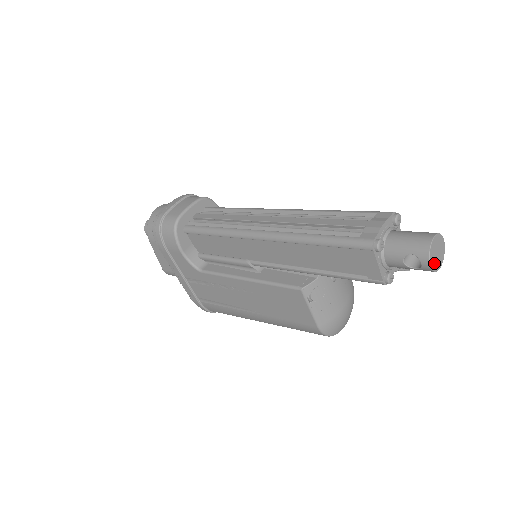
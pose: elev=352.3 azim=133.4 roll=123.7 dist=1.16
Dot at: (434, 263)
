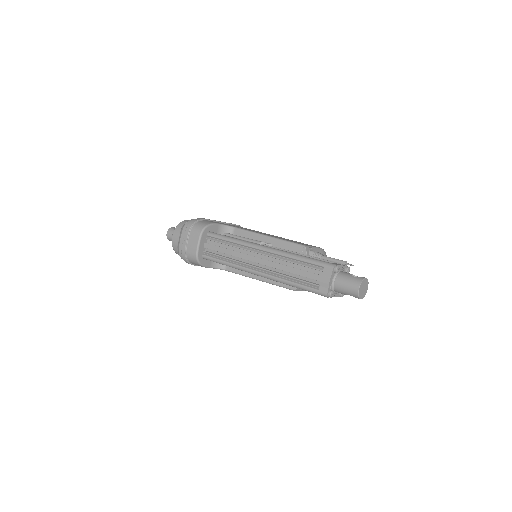
Dot at: (363, 295)
